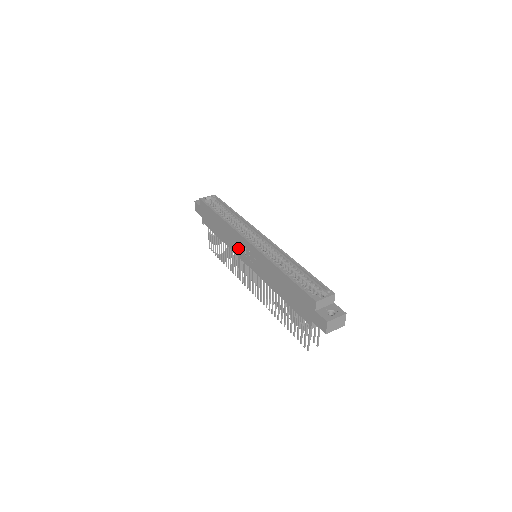
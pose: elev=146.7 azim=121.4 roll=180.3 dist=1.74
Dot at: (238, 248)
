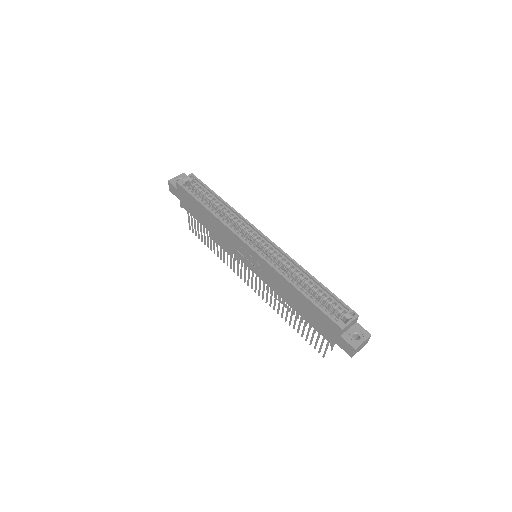
Dot at: (234, 247)
